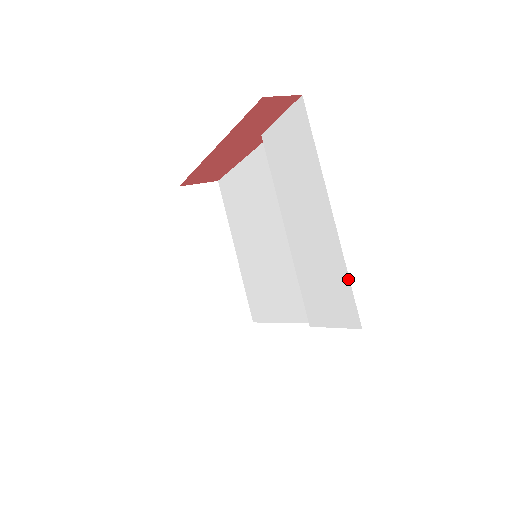
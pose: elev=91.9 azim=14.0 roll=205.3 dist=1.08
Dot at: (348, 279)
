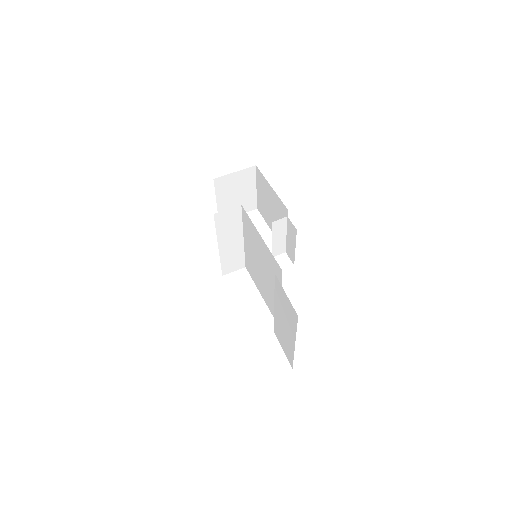
Dot at: (293, 359)
